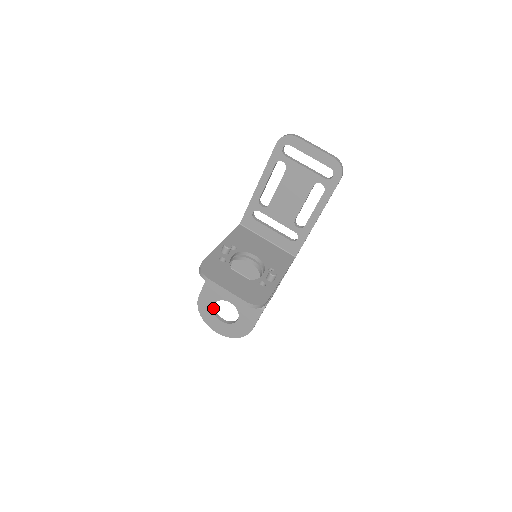
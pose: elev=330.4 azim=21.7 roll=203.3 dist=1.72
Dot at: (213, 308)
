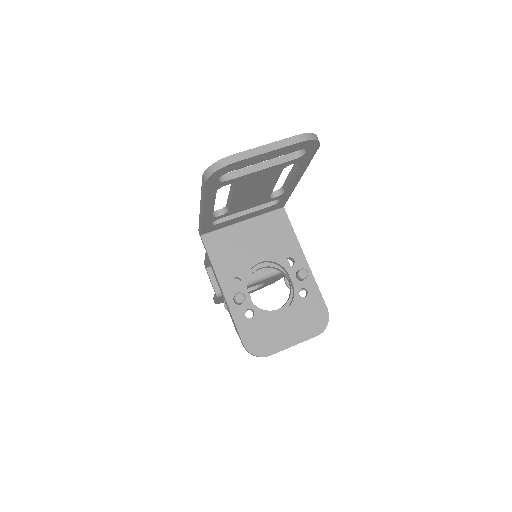
Dot at: occluded
